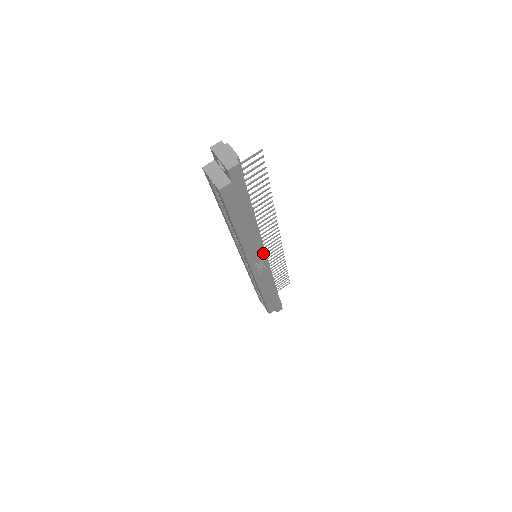
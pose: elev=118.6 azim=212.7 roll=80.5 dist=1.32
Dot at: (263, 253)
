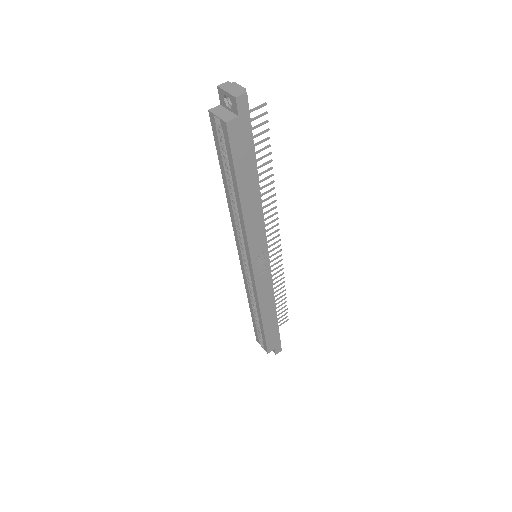
Dot at: (264, 244)
